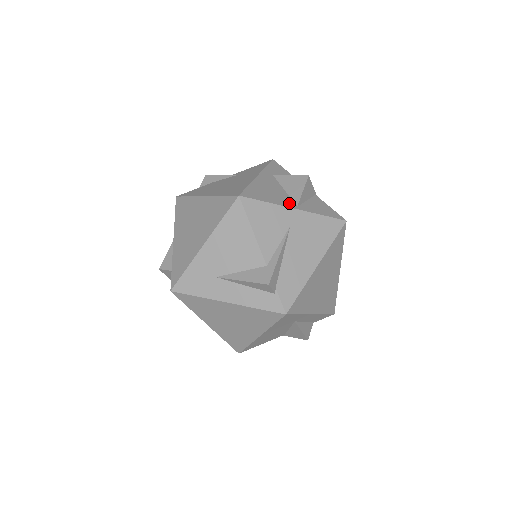
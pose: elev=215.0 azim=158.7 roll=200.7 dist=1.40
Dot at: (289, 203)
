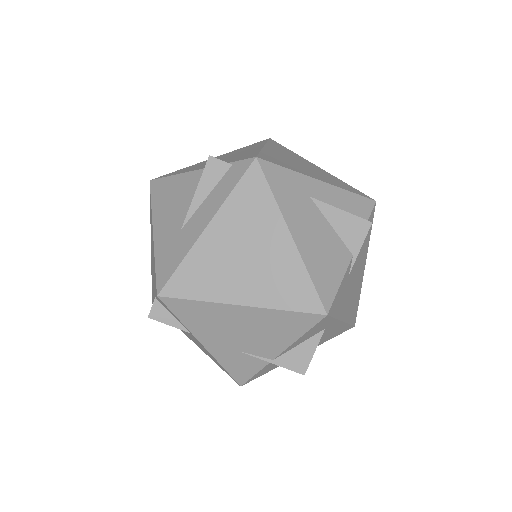
Dot at: occluded
